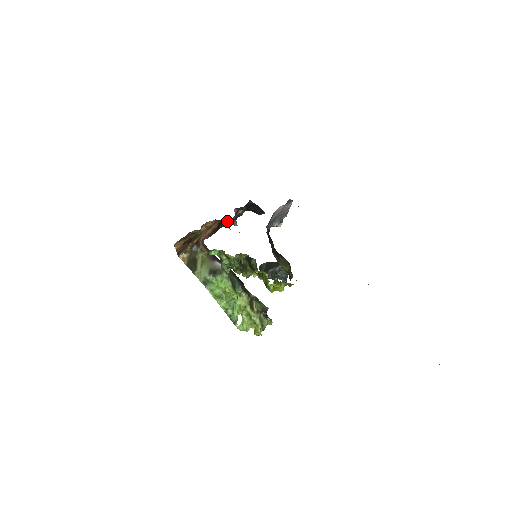
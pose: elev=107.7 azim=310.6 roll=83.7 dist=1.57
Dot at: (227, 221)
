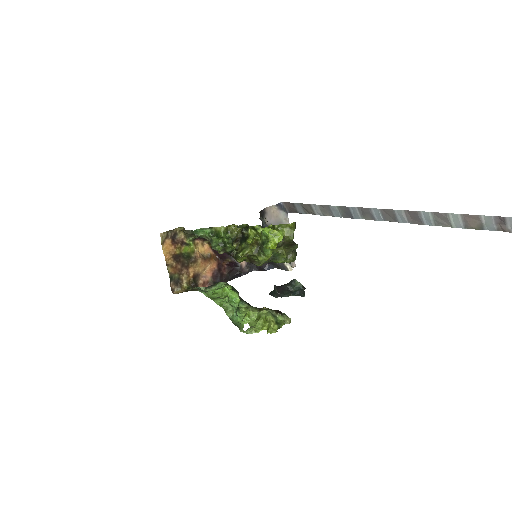
Dot at: (227, 259)
